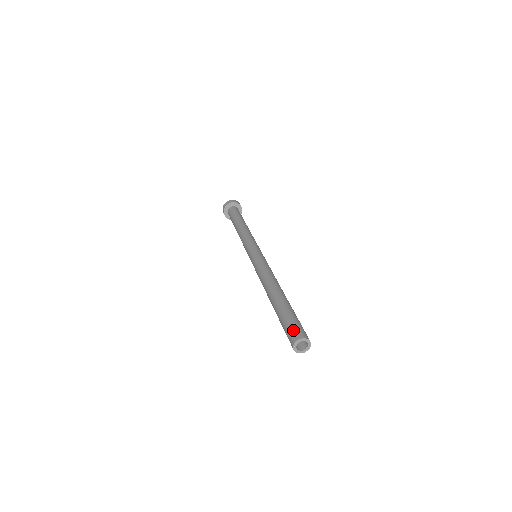
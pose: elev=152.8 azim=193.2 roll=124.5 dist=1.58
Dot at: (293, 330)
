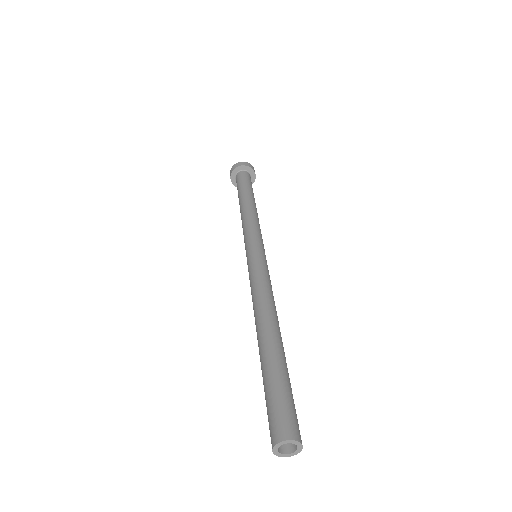
Dot at: (273, 420)
